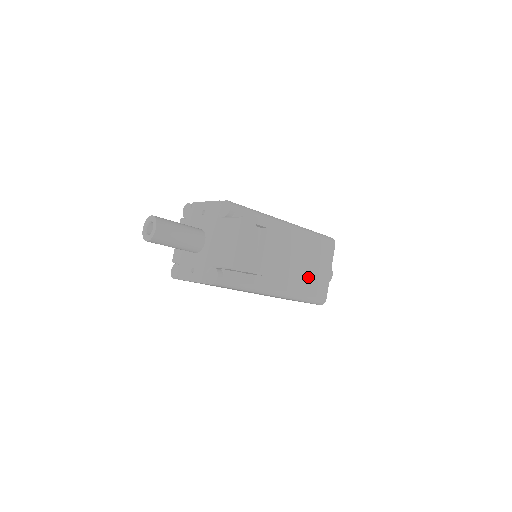
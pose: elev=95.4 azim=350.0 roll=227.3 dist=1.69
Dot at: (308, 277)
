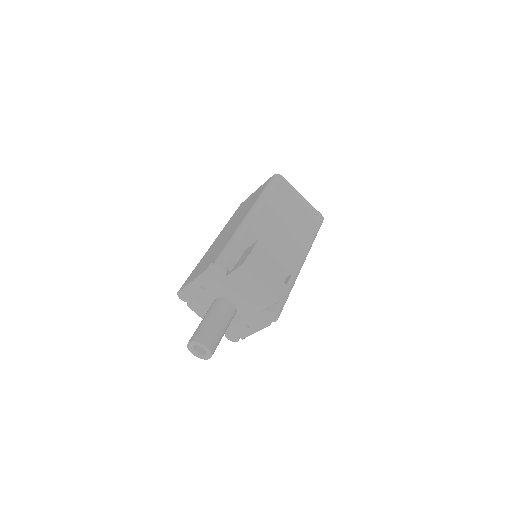
Dot at: (300, 222)
